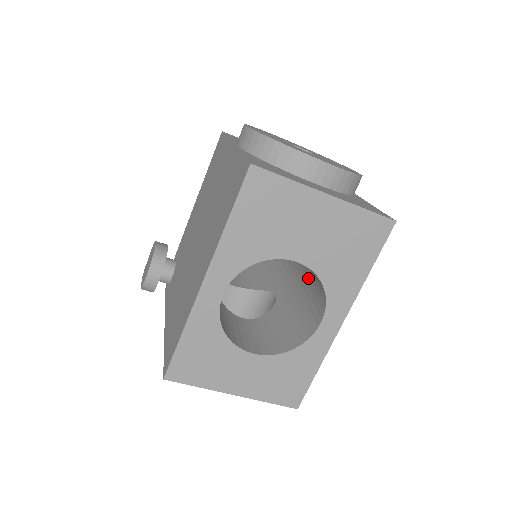
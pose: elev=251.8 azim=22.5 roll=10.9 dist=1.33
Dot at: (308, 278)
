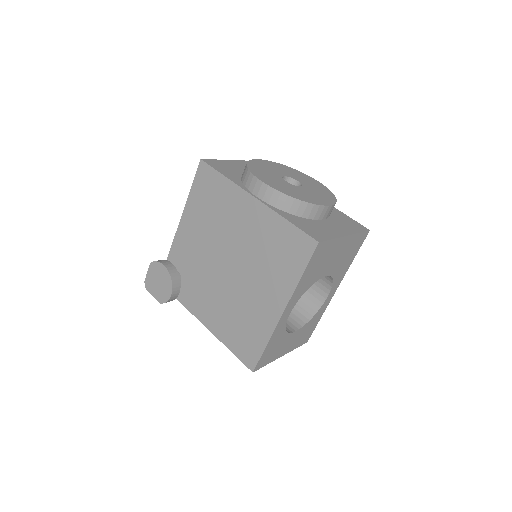
Dot at: occluded
